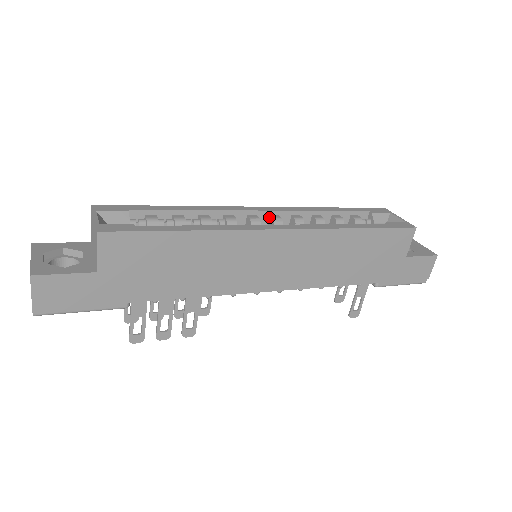
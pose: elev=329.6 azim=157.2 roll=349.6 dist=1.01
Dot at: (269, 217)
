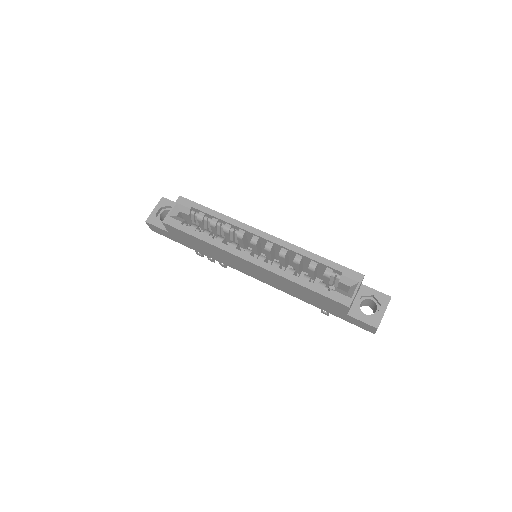
Dot at: (267, 242)
